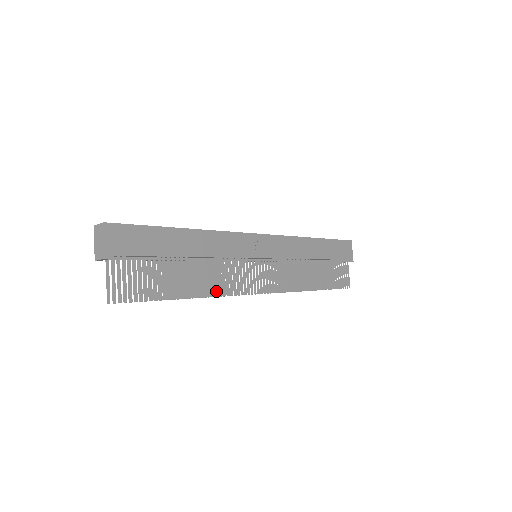
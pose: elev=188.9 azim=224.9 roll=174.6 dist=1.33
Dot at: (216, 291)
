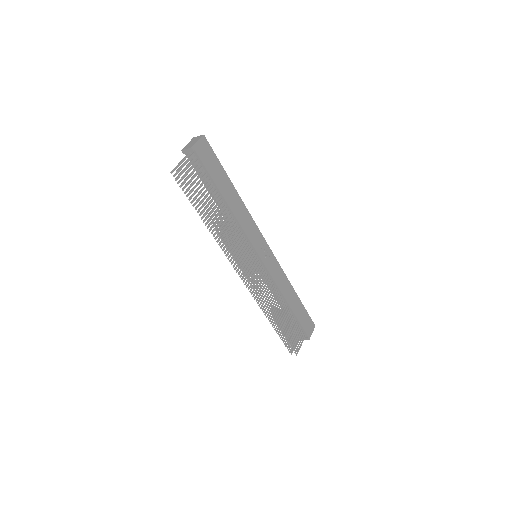
Dot at: (225, 239)
